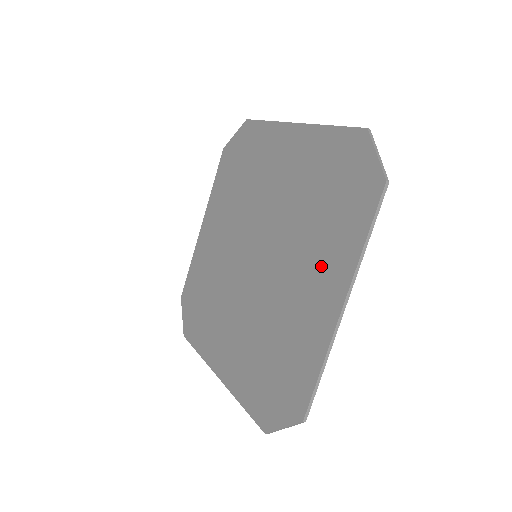
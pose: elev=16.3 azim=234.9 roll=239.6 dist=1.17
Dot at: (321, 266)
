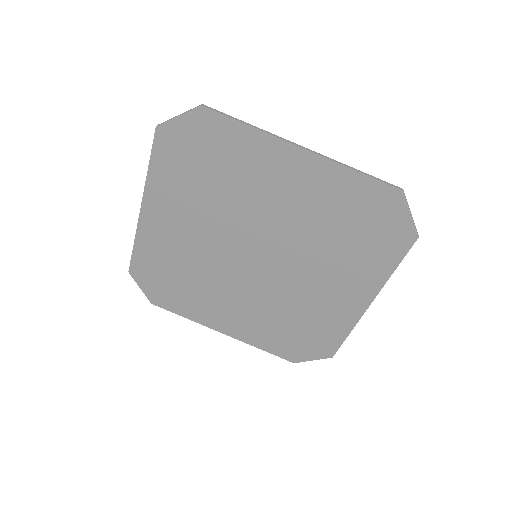
Dot at: (347, 279)
